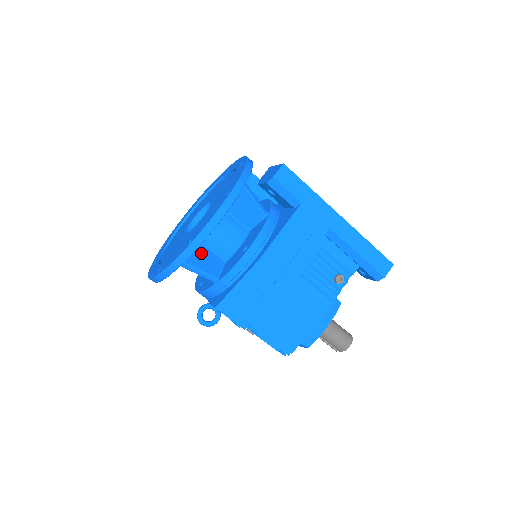
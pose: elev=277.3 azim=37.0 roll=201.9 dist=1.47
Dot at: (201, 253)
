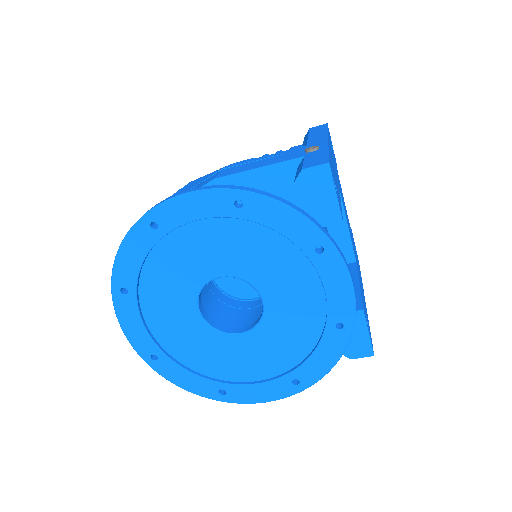
Dot at: occluded
